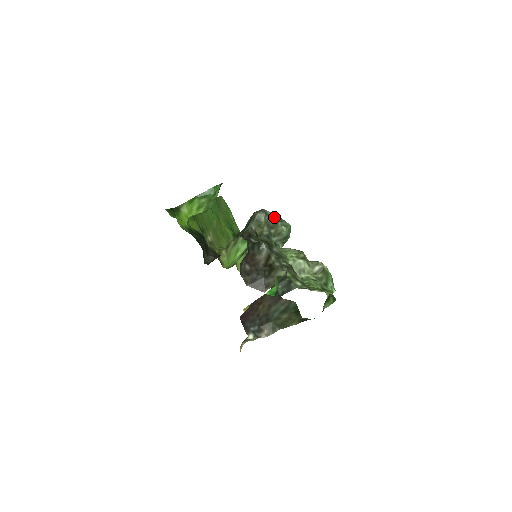
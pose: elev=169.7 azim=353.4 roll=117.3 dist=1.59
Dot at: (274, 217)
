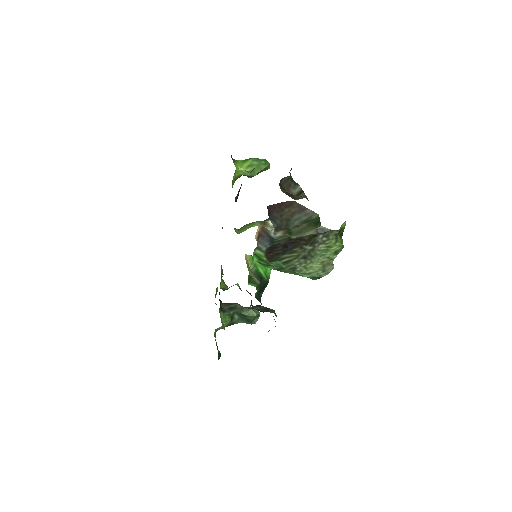
Dot at: occluded
